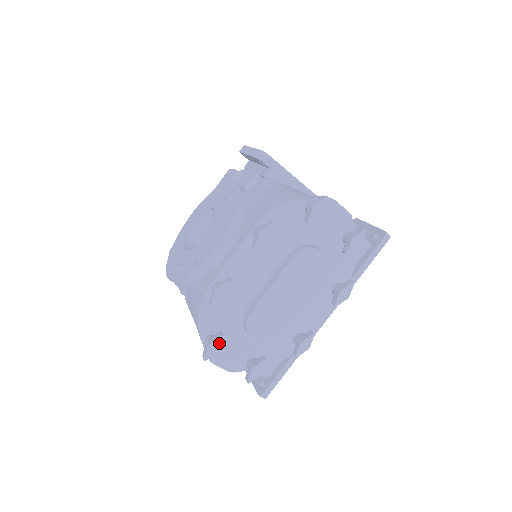
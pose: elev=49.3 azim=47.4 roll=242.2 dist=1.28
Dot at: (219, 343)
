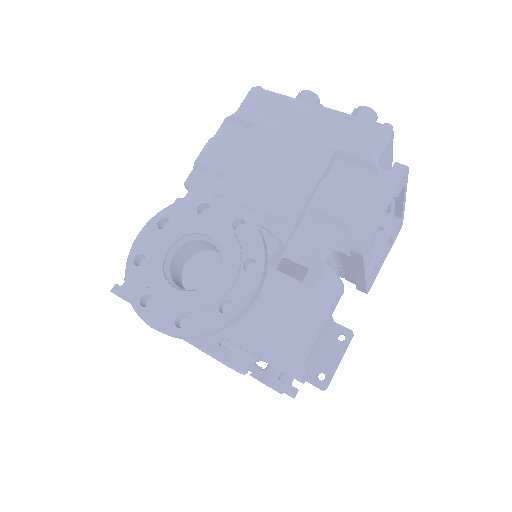
Dot at: occluded
